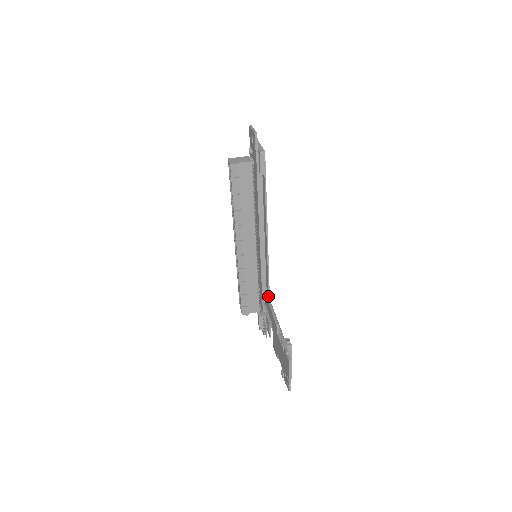
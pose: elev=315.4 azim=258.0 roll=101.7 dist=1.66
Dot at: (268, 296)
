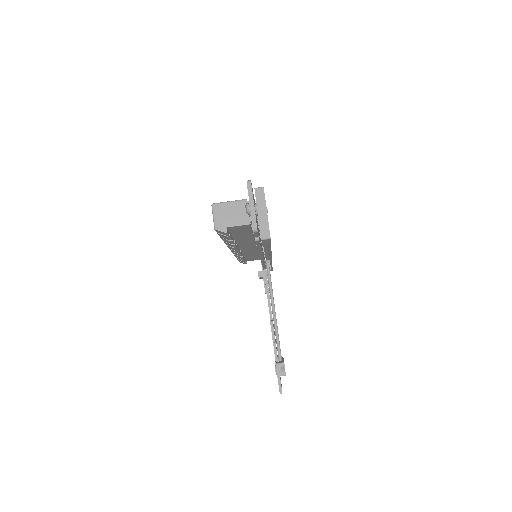
Dot at: (270, 275)
